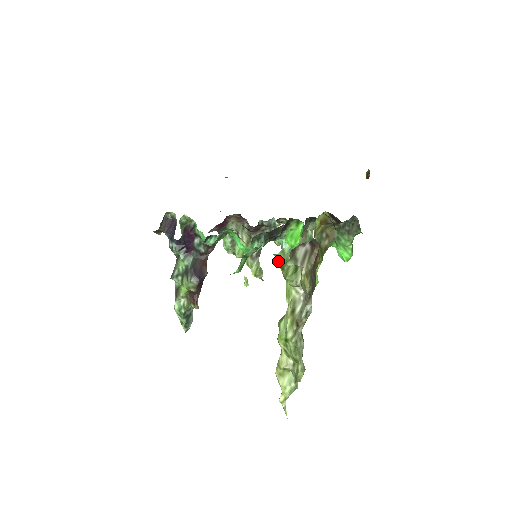
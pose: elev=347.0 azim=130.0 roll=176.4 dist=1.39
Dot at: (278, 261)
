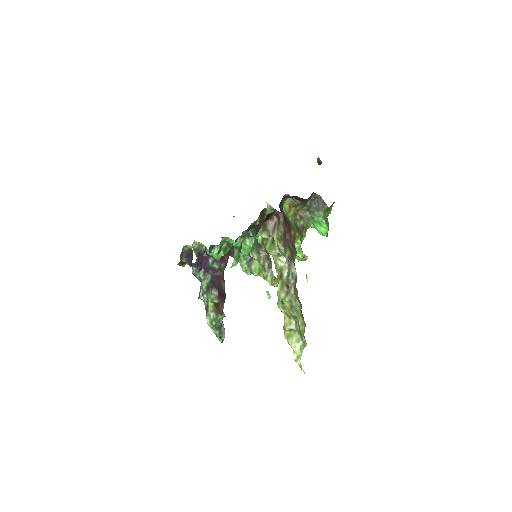
Dot at: (259, 241)
